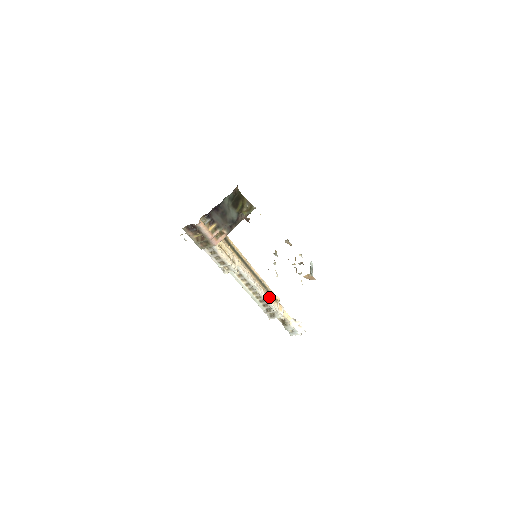
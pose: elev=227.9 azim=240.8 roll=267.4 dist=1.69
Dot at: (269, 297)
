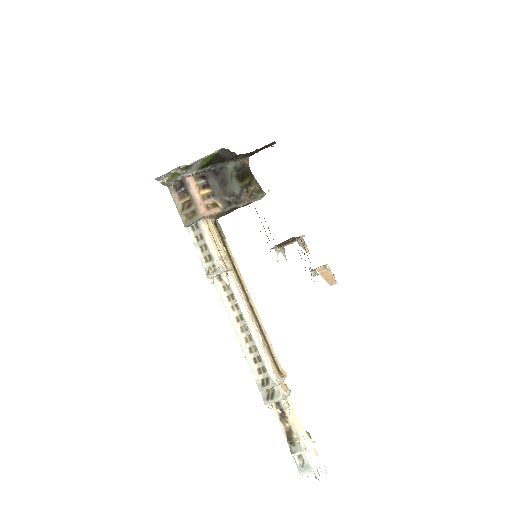
Dot at: (269, 356)
